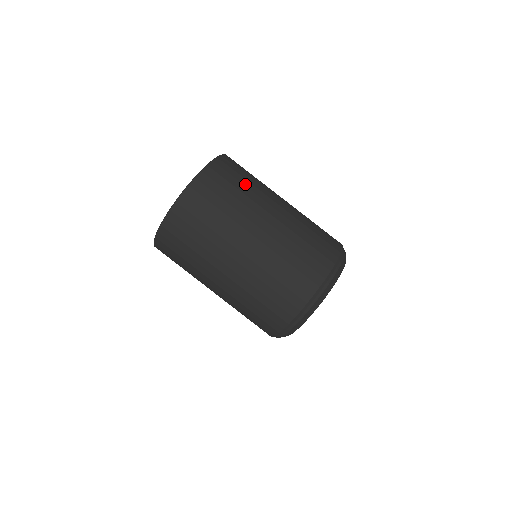
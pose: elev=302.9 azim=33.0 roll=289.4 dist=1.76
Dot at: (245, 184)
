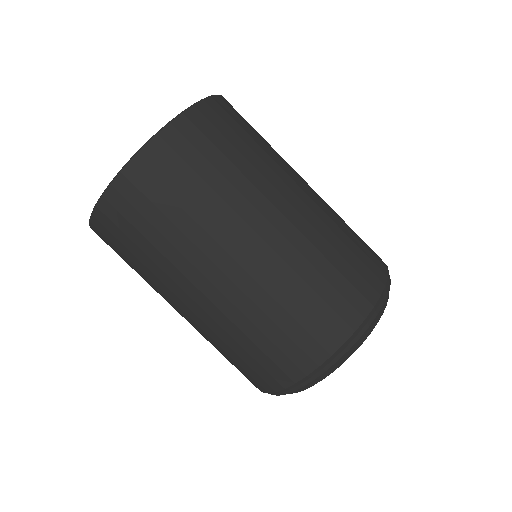
Dot at: (199, 194)
